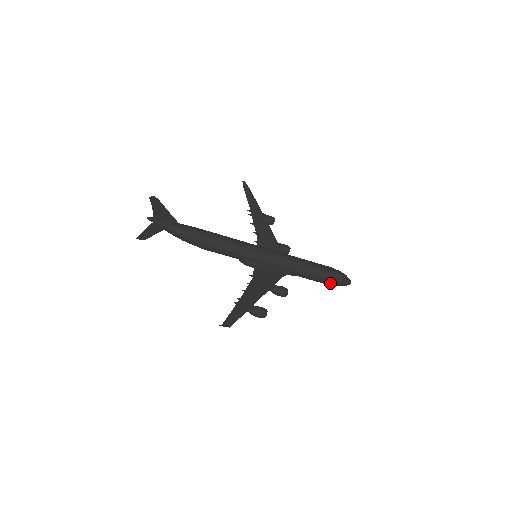
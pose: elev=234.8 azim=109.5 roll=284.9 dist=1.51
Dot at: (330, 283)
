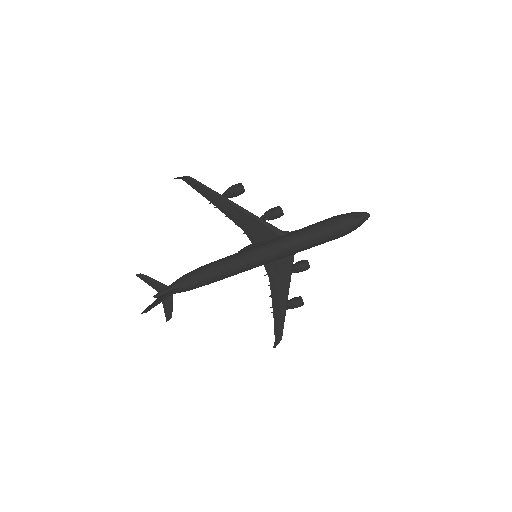
Dot at: occluded
